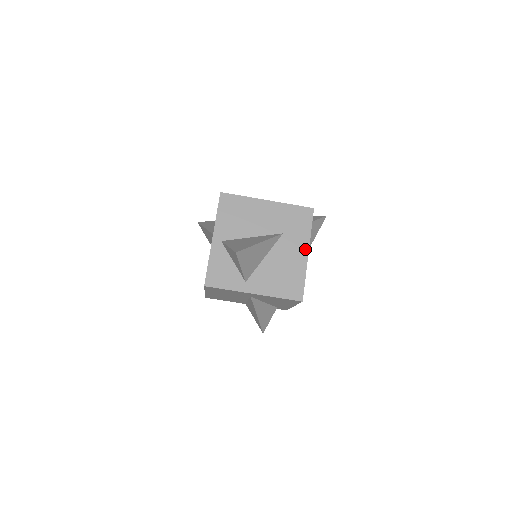
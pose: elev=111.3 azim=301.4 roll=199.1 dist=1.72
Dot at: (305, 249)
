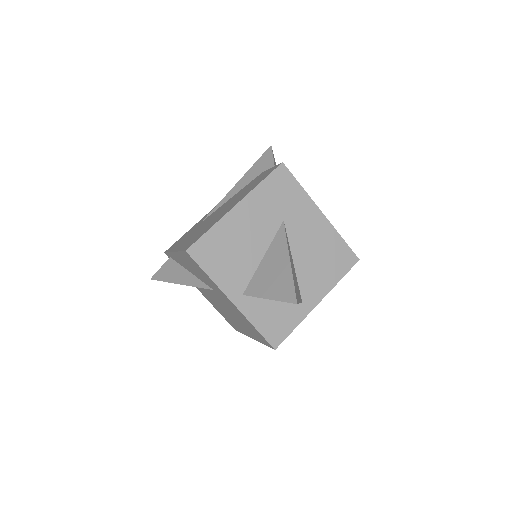
Dot at: (315, 212)
